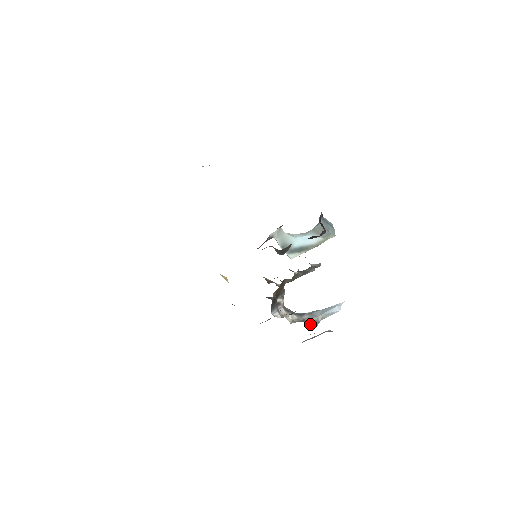
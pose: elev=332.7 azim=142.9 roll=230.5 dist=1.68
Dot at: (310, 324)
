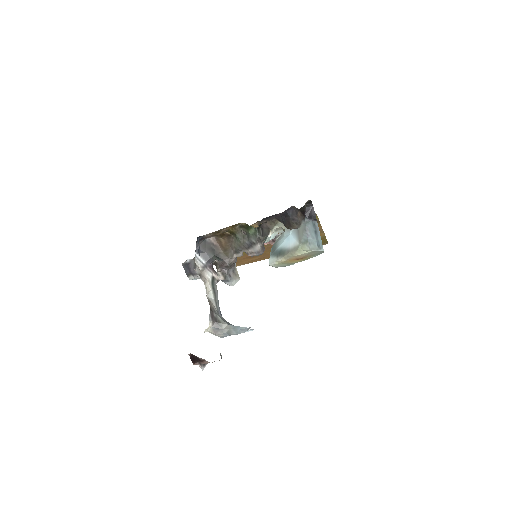
Dot at: (212, 315)
